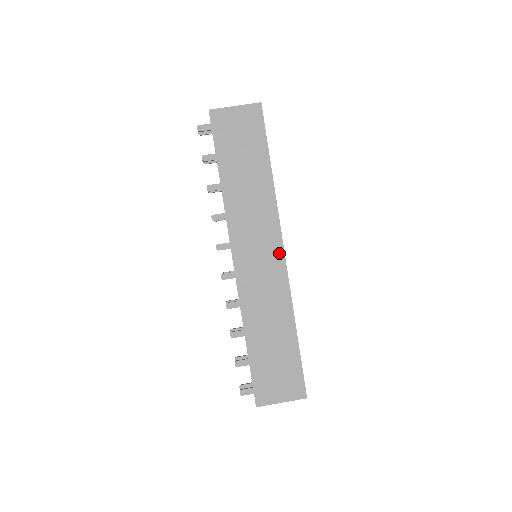
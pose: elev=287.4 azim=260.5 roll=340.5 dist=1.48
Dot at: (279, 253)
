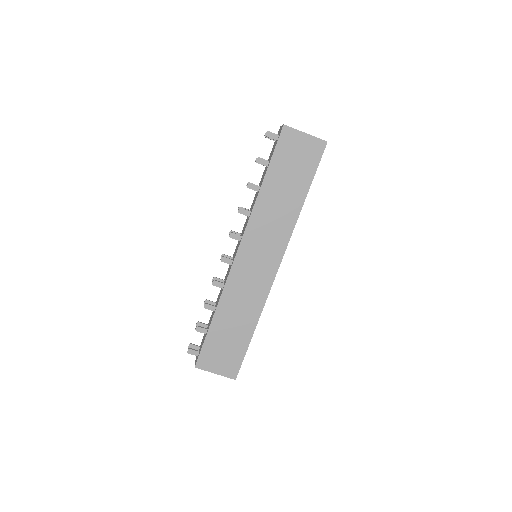
Dot at: (275, 265)
